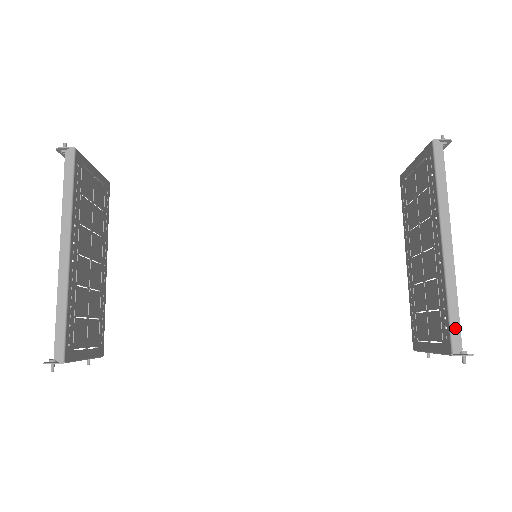
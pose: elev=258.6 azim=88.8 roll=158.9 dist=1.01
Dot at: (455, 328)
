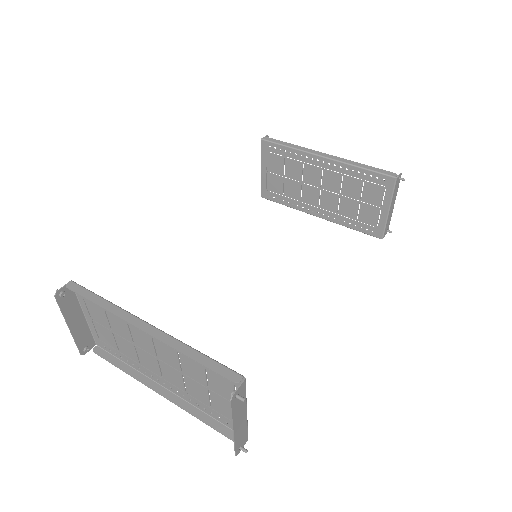
Dot at: (380, 171)
